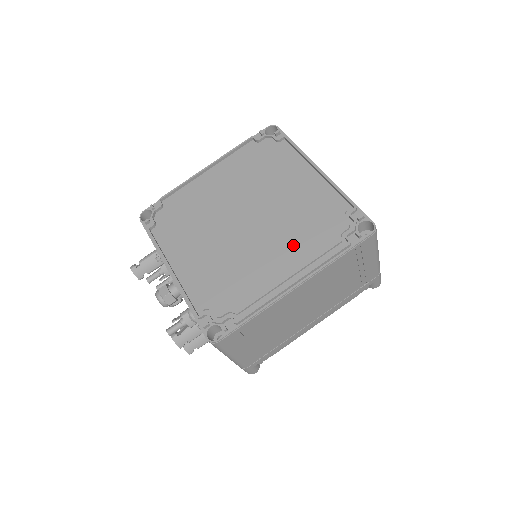
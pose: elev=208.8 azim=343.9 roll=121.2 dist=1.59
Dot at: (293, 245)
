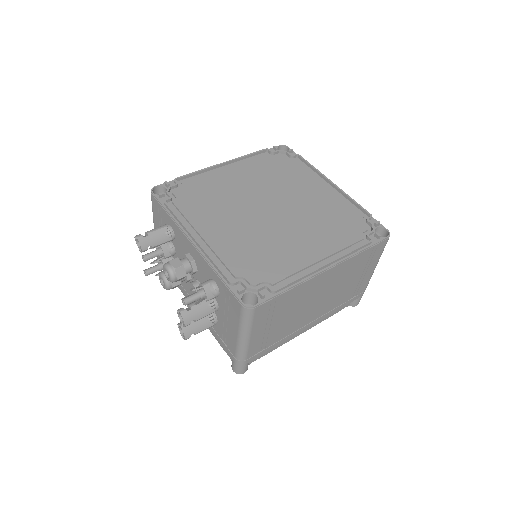
Dot at: (320, 235)
